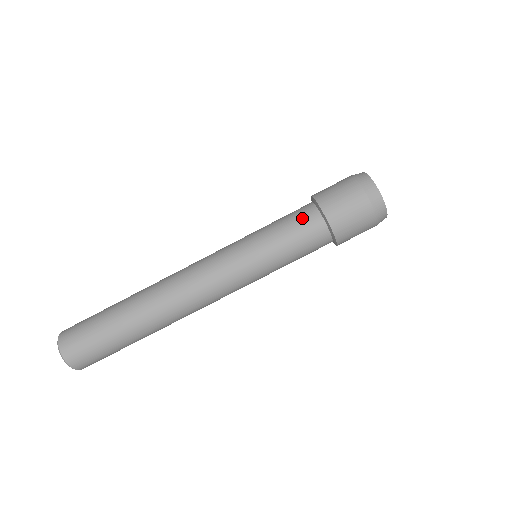
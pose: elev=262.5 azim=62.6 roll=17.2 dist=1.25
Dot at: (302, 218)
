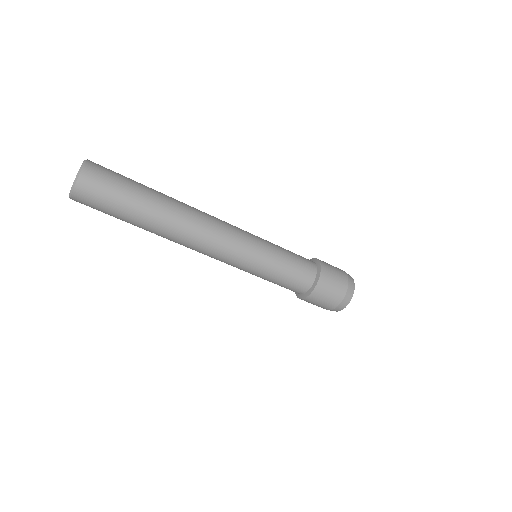
Dot at: (302, 278)
